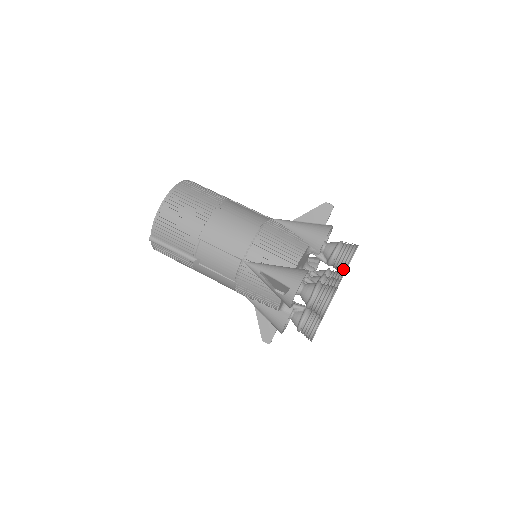
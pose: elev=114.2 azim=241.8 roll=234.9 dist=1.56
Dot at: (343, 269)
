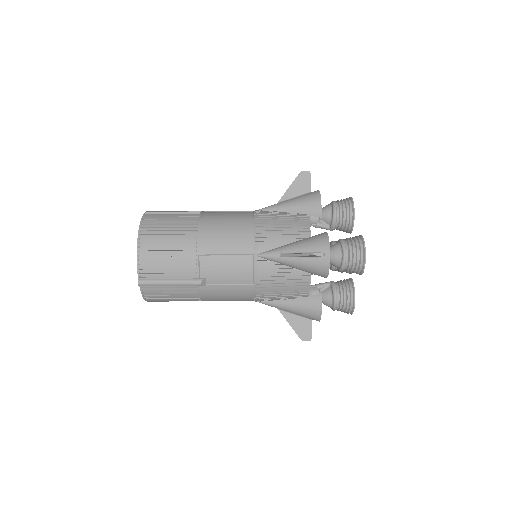
Dot at: (350, 224)
